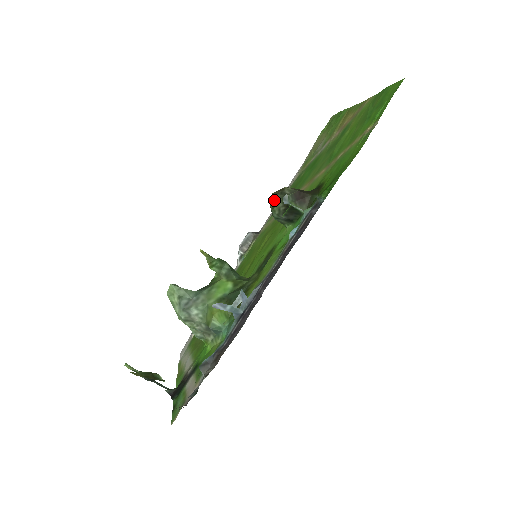
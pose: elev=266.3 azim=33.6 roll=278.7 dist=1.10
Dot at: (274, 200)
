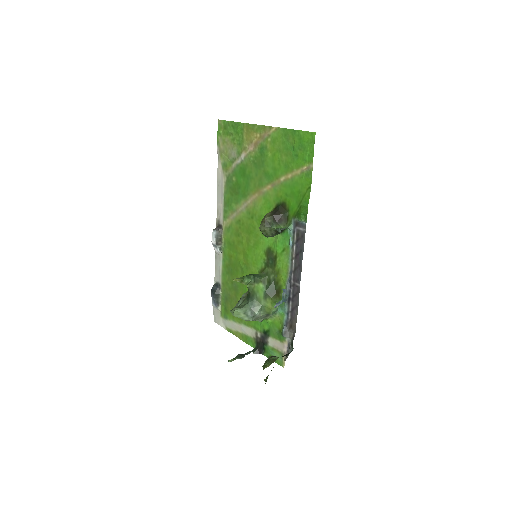
Dot at: (265, 230)
